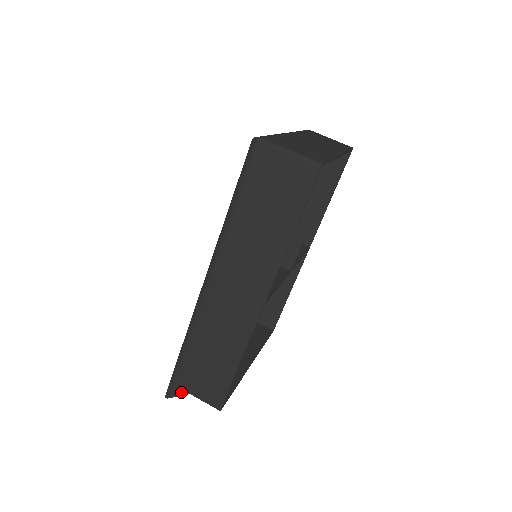
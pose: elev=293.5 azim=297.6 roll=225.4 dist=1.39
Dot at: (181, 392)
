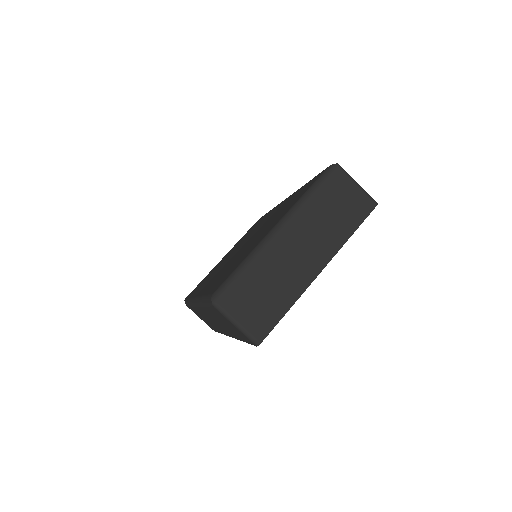
Dot at: occluded
